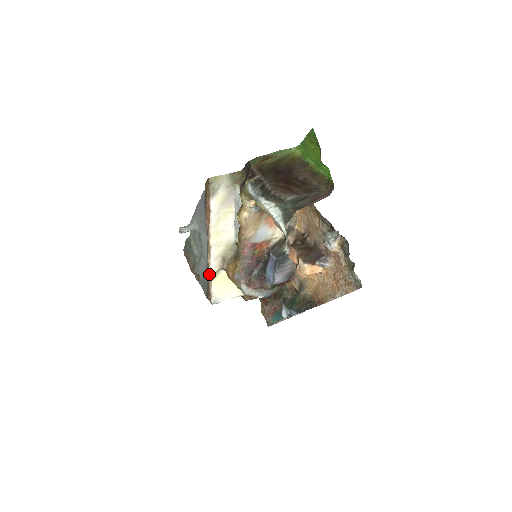
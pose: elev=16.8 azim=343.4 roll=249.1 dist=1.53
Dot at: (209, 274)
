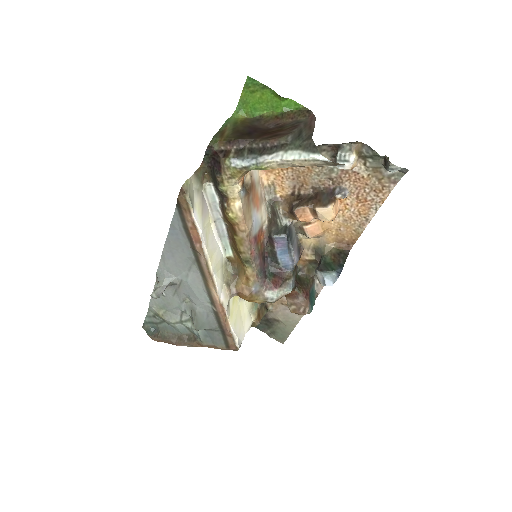
Dot at: (222, 313)
